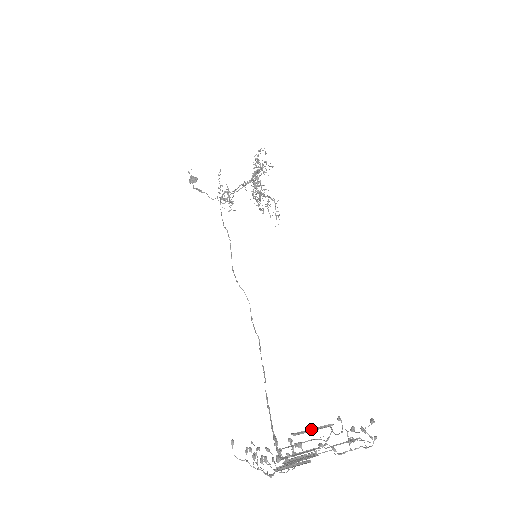
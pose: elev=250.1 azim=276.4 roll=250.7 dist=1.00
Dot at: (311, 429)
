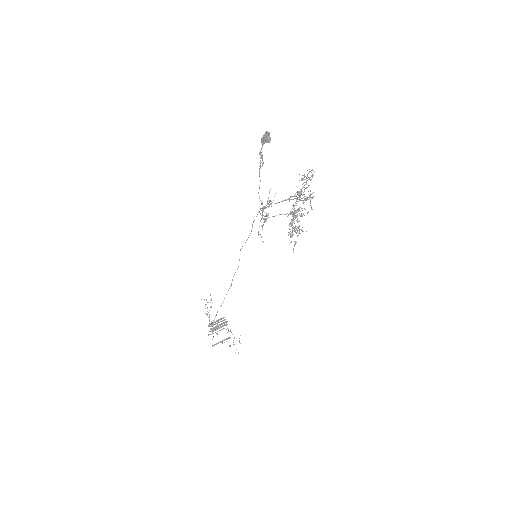
Dot at: (220, 342)
